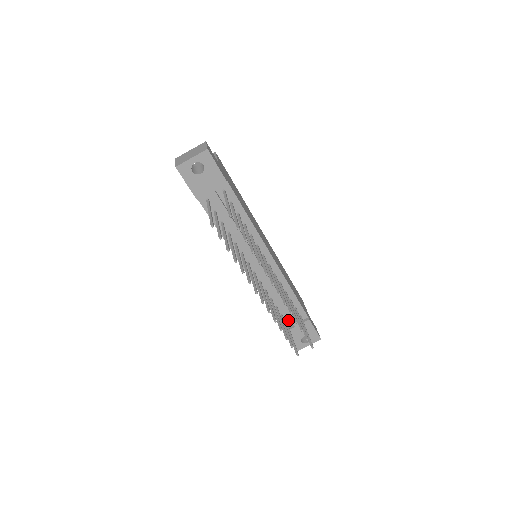
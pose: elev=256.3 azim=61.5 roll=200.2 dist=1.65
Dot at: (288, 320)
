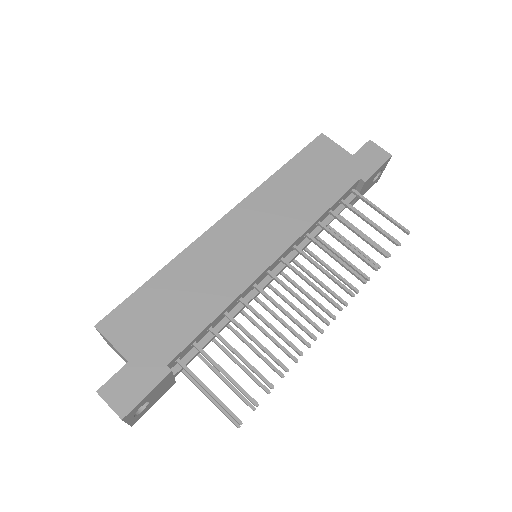
Dot at: occluded
